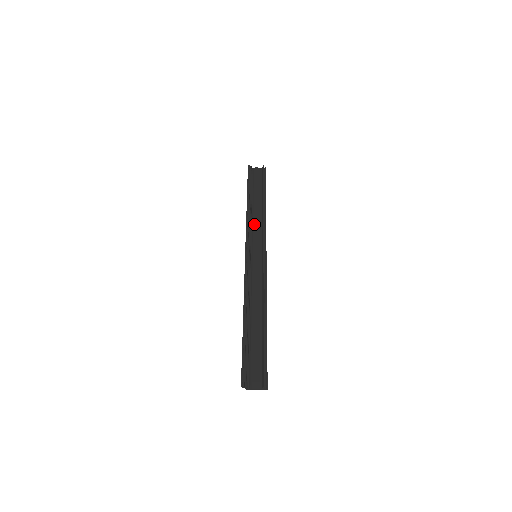
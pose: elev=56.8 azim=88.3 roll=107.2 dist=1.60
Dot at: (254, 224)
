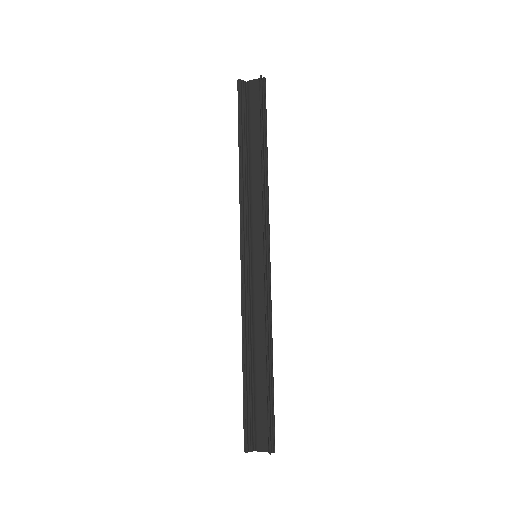
Dot at: (252, 198)
